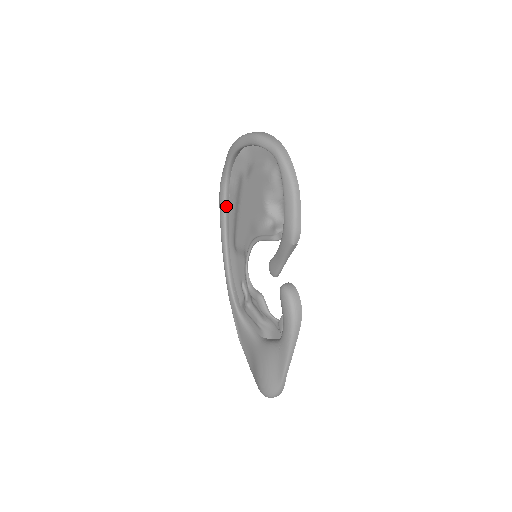
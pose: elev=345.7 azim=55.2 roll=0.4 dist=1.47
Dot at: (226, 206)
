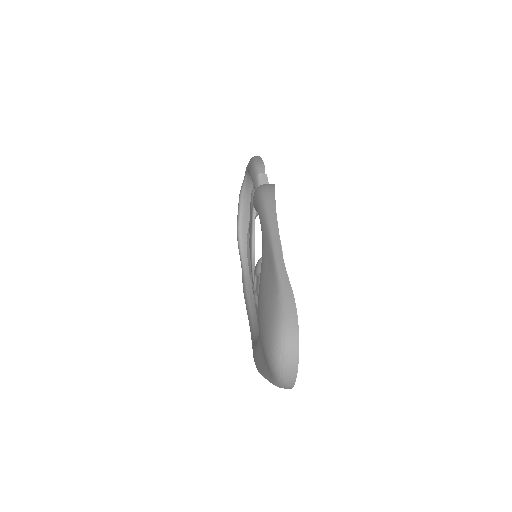
Dot at: (249, 292)
